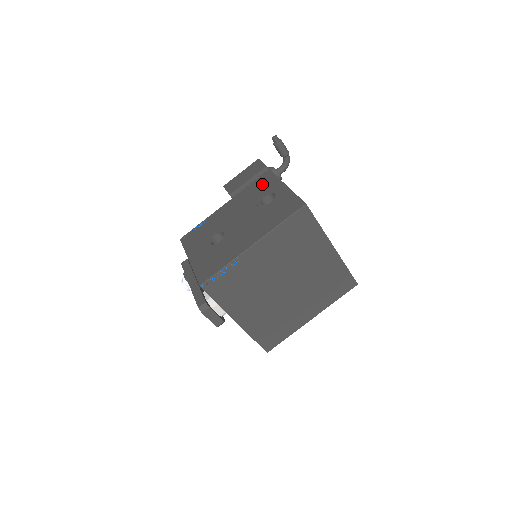
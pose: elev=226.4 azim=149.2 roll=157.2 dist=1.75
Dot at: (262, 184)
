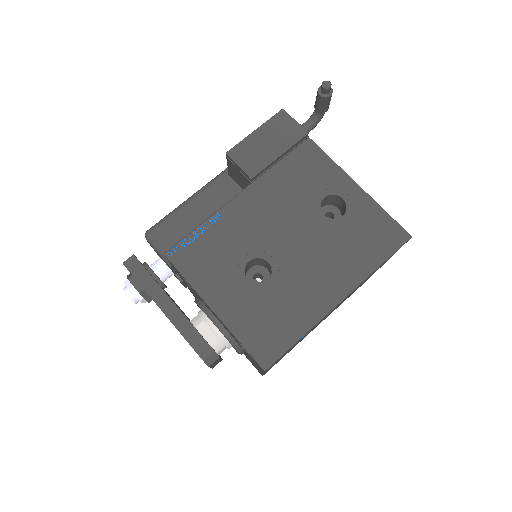
Dot at: (308, 169)
